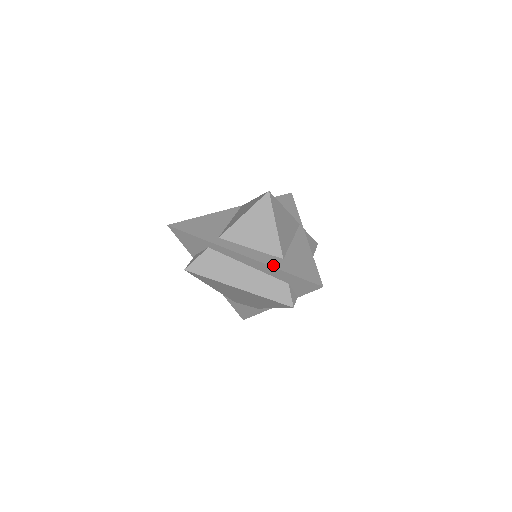
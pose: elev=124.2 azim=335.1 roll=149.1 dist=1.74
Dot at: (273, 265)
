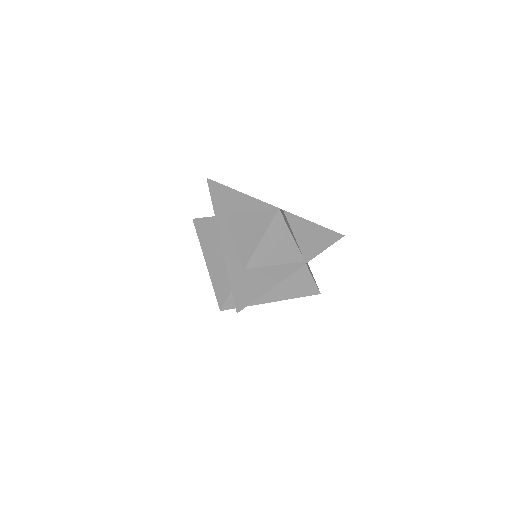
Dot at: (229, 265)
